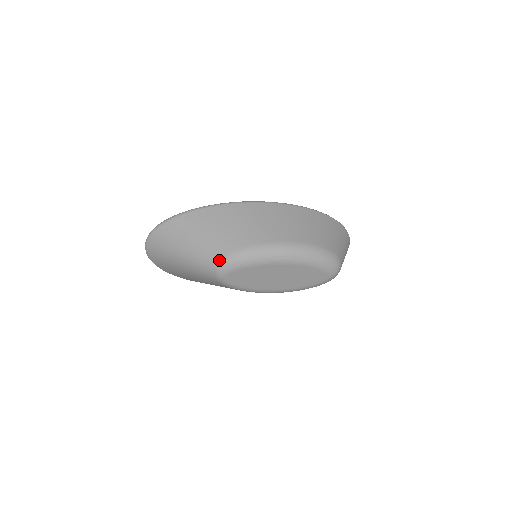
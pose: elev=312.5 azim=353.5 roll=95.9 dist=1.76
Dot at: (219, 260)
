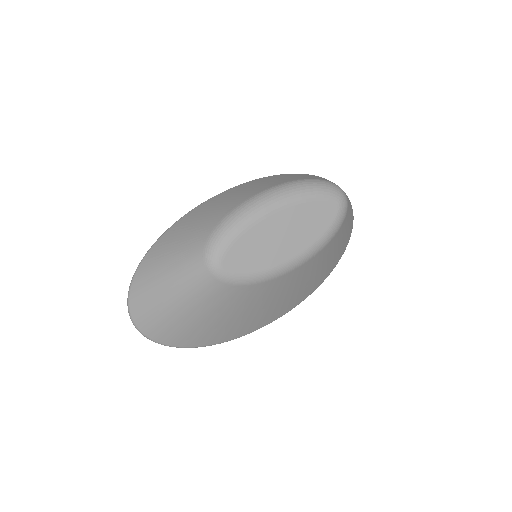
Dot at: (203, 251)
